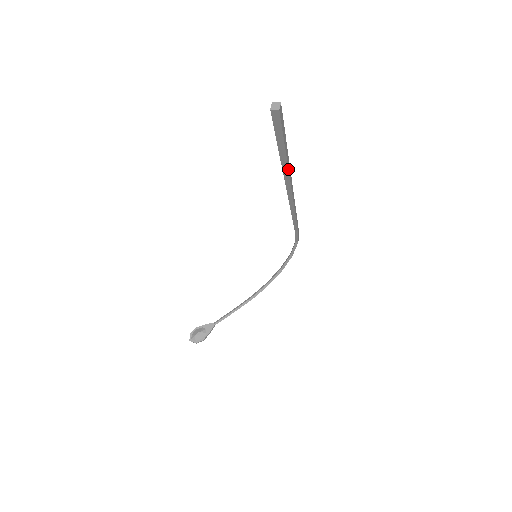
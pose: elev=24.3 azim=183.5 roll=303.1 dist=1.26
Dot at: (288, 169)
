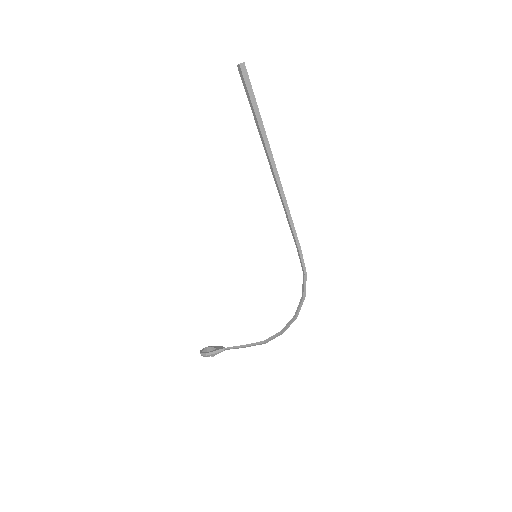
Dot at: (262, 137)
